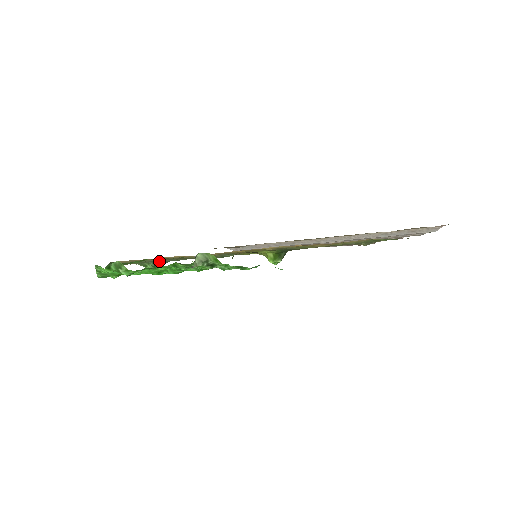
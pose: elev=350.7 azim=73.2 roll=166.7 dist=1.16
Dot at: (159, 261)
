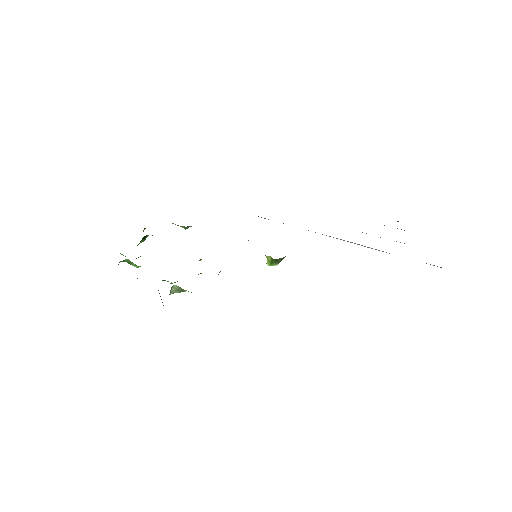
Dot at: occluded
